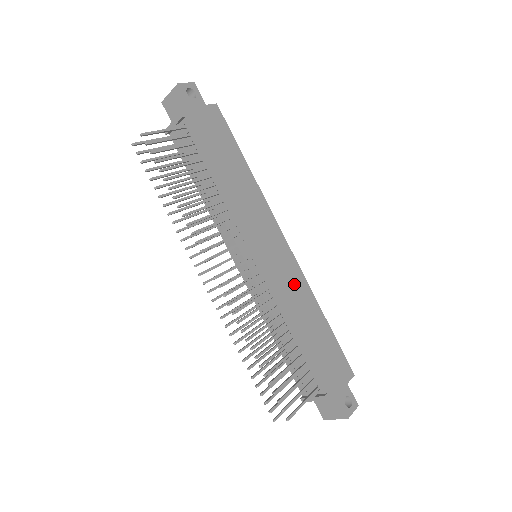
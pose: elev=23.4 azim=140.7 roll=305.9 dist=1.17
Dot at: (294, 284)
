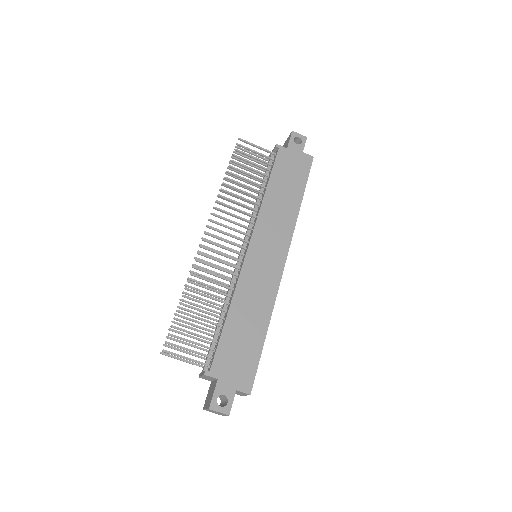
Dot at: (262, 288)
